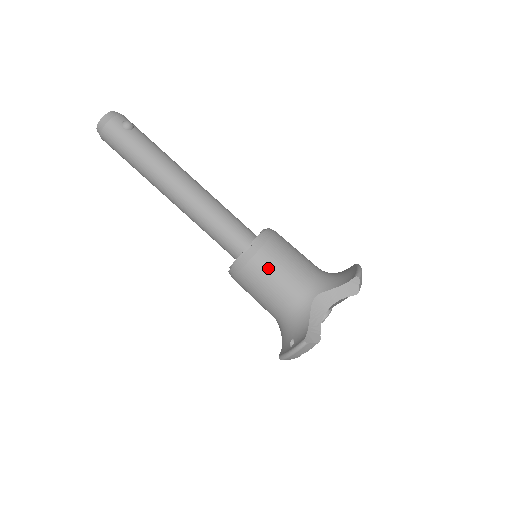
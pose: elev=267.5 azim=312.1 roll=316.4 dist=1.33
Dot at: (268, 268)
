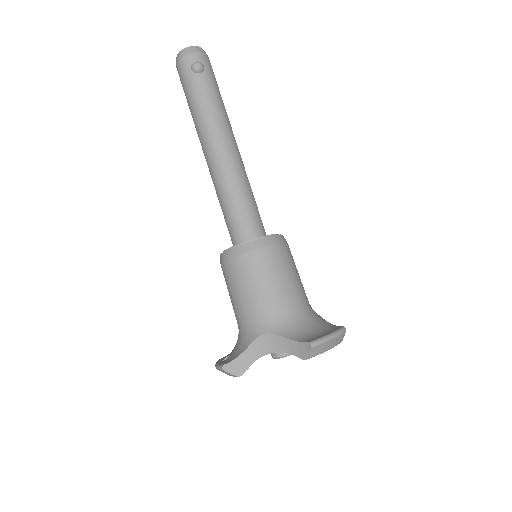
Dot at: (239, 277)
